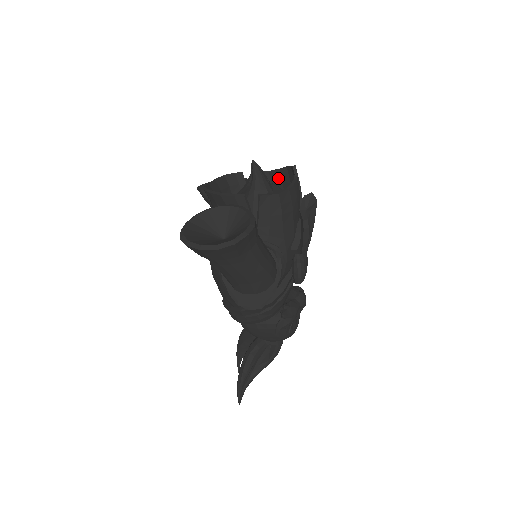
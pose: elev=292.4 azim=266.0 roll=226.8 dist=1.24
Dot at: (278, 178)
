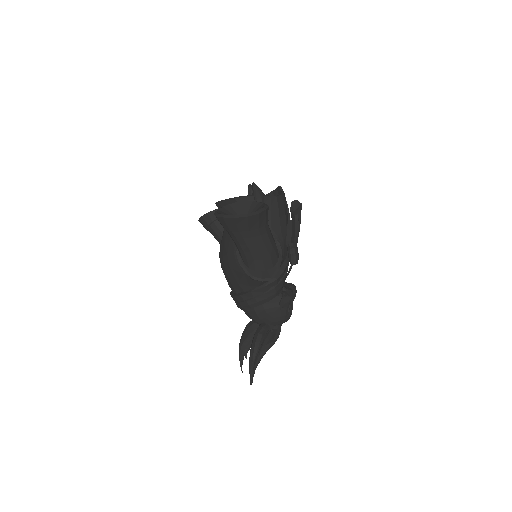
Dot at: occluded
